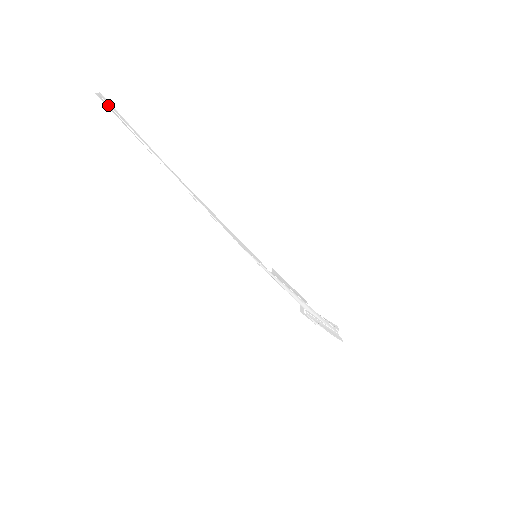
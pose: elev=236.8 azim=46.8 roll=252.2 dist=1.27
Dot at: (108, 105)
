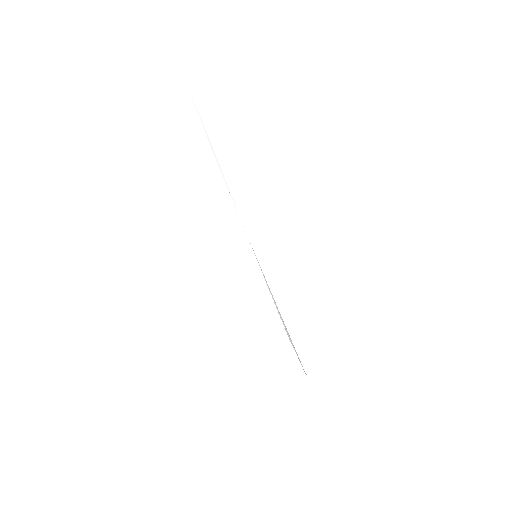
Dot at: occluded
